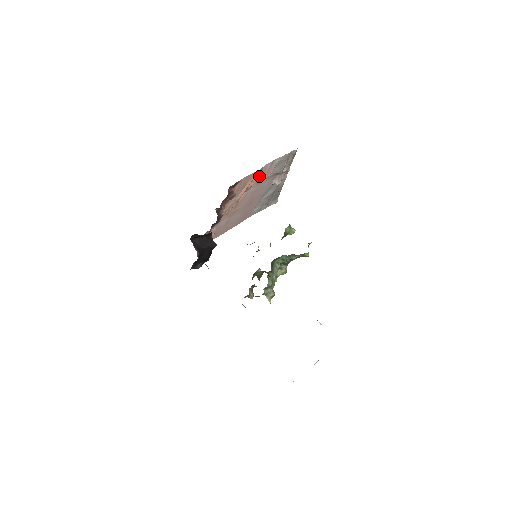
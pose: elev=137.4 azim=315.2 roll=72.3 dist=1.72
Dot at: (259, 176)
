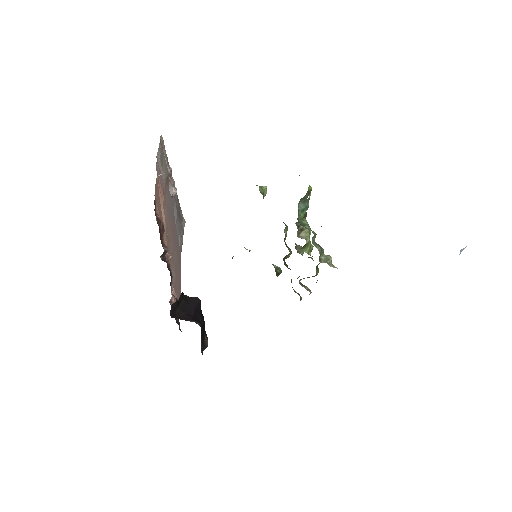
Dot at: (160, 187)
